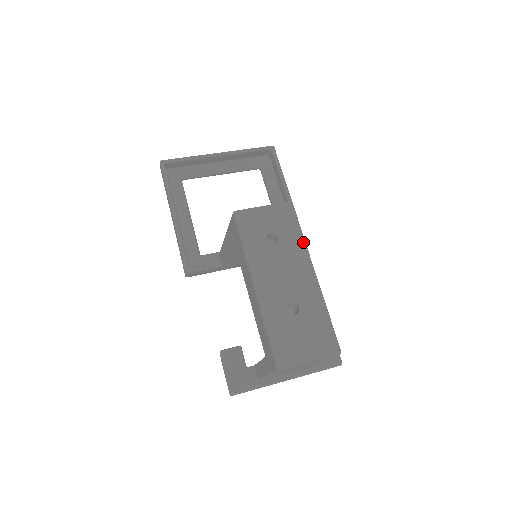
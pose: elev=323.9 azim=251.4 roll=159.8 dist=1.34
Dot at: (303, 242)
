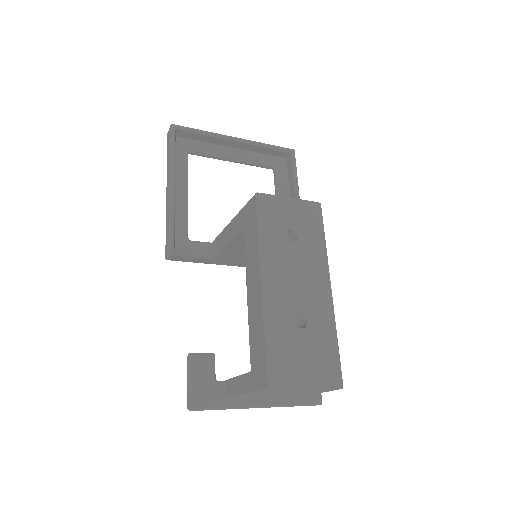
Dot at: (324, 250)
